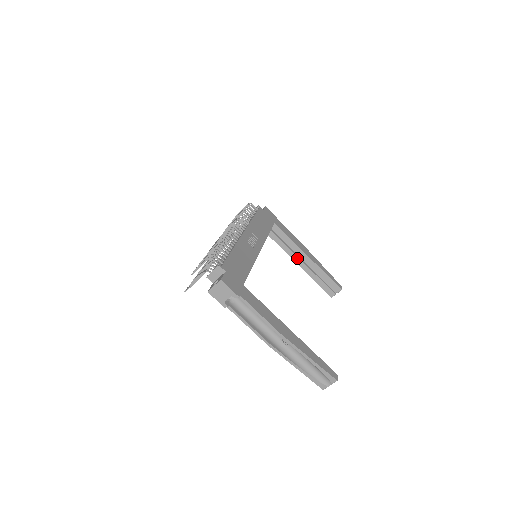
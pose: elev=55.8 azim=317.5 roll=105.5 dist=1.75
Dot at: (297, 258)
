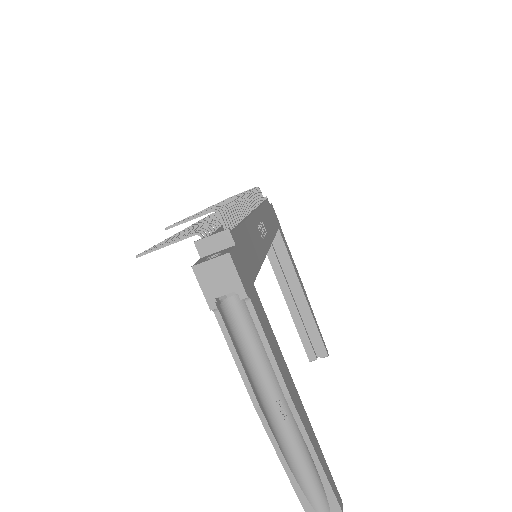
Dot at: (287, 290)
